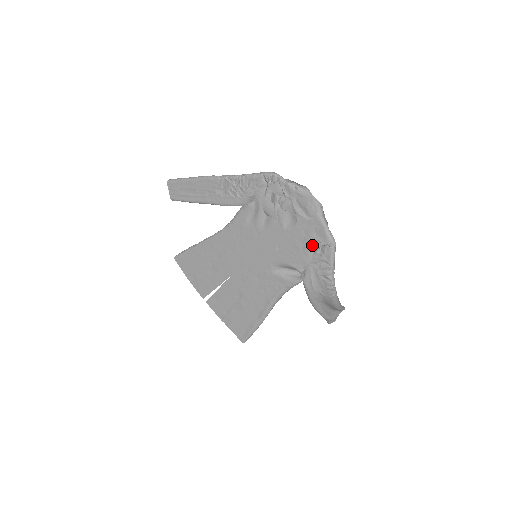
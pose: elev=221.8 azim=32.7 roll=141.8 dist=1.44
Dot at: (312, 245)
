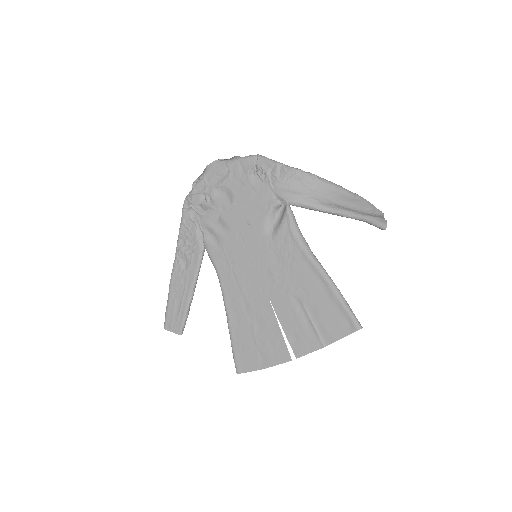
Dot at: (253, 179)
